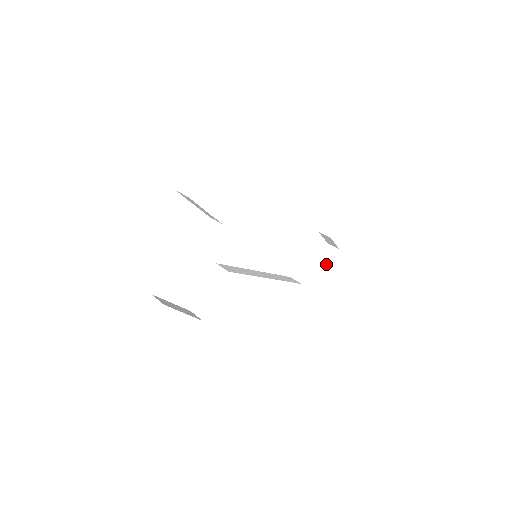
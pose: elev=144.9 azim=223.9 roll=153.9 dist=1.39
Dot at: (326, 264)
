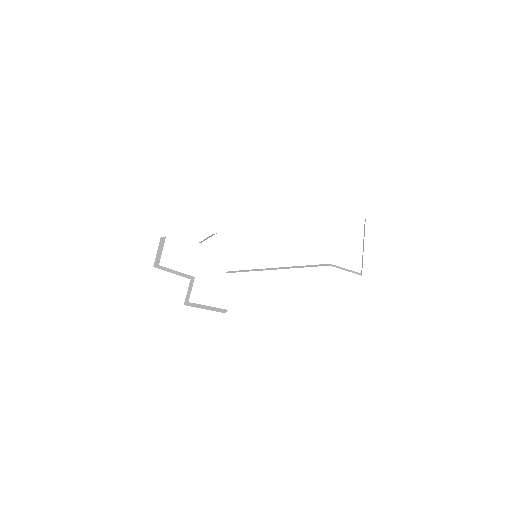
Dot at: occluded
